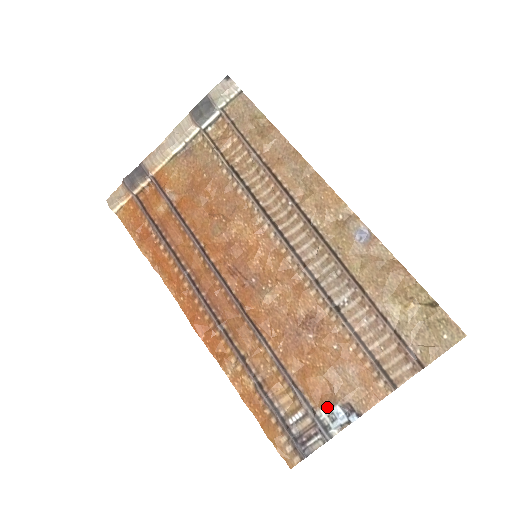
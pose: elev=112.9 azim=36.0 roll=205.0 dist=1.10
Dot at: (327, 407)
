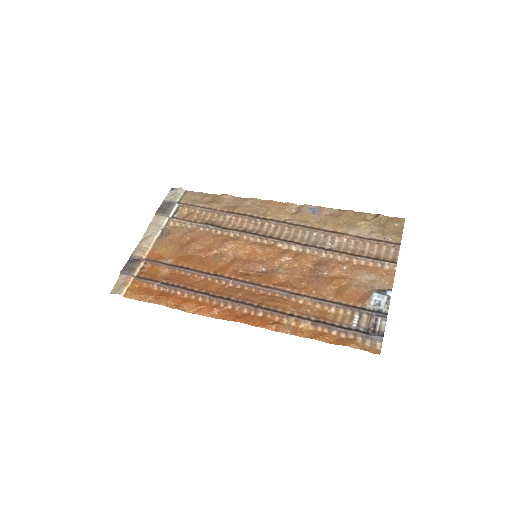
Dot at: (369, 299)
